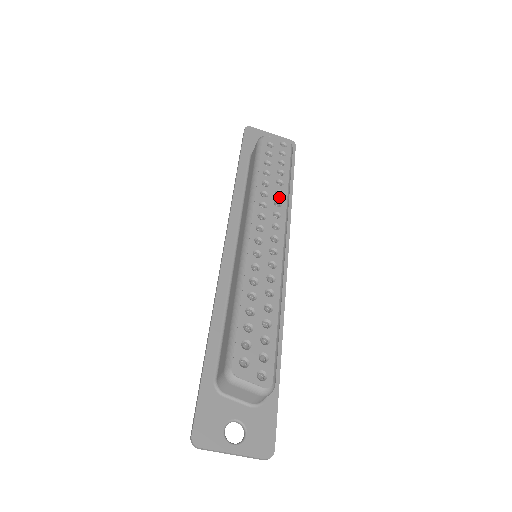
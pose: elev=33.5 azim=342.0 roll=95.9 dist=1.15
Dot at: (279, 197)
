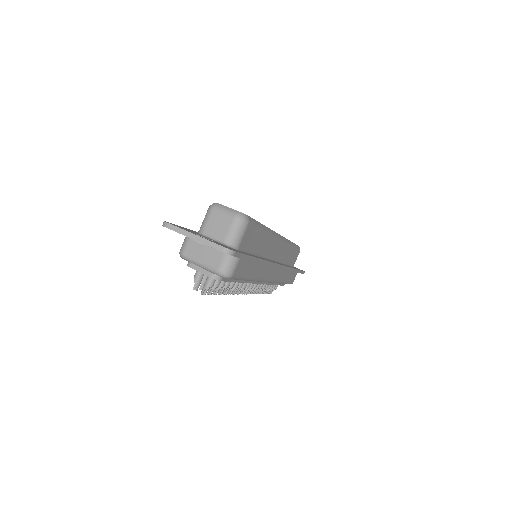
Dot at: occluded
